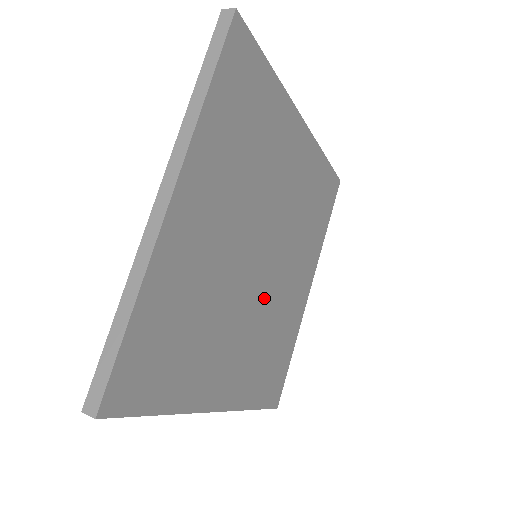
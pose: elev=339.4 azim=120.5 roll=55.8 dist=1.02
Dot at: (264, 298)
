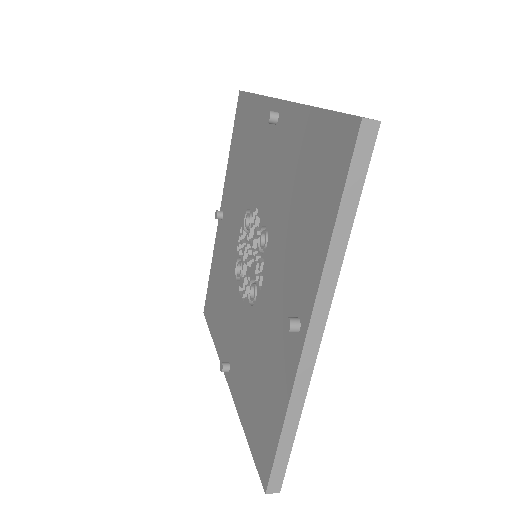
Dot at: occluded
